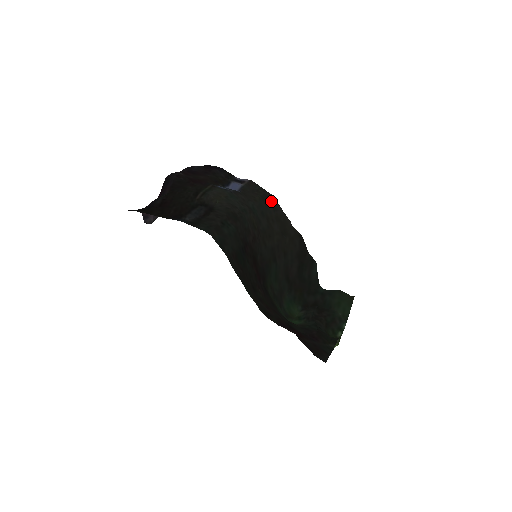
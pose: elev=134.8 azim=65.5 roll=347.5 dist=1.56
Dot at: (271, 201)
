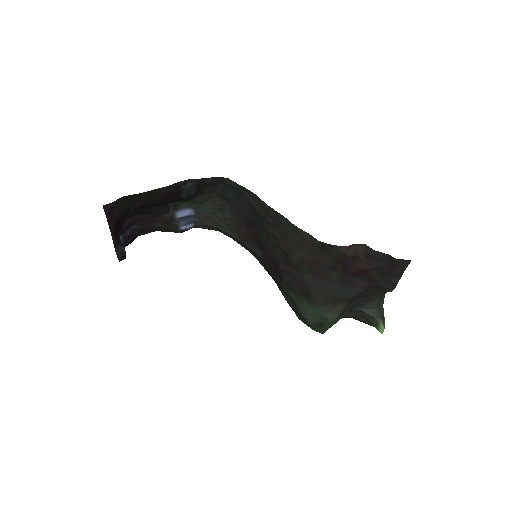
Dot at: (226, 235)
